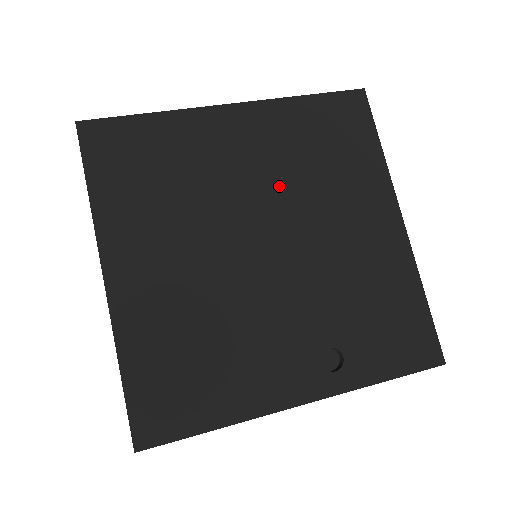
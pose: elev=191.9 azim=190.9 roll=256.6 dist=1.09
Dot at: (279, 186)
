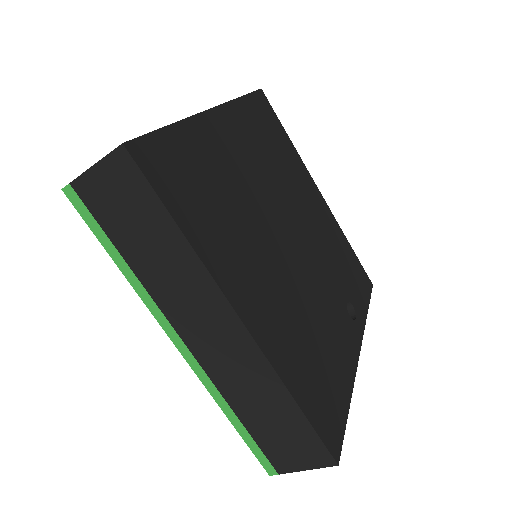
Dot at: (272, 184)
